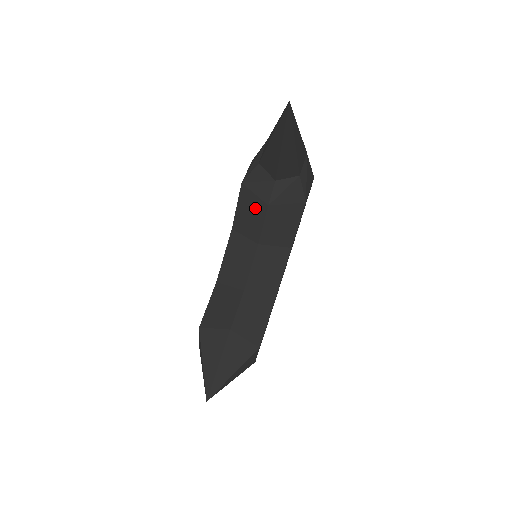
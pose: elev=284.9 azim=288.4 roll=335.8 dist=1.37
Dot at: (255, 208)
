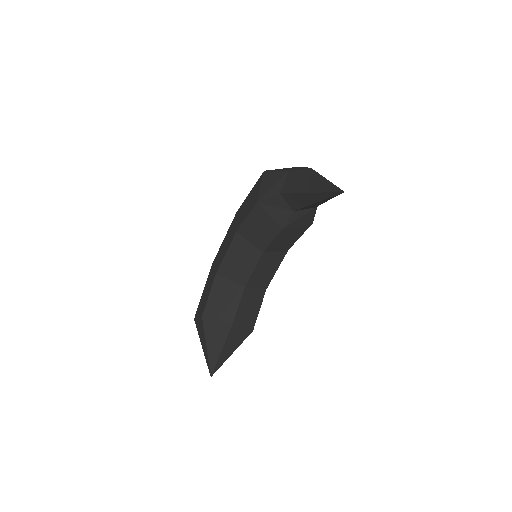
Dot at: (267, 226)
